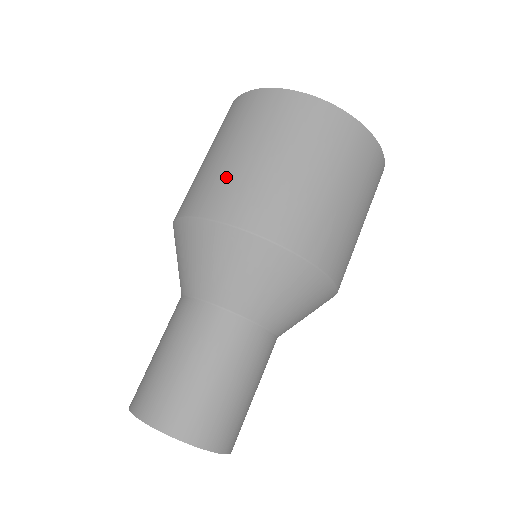
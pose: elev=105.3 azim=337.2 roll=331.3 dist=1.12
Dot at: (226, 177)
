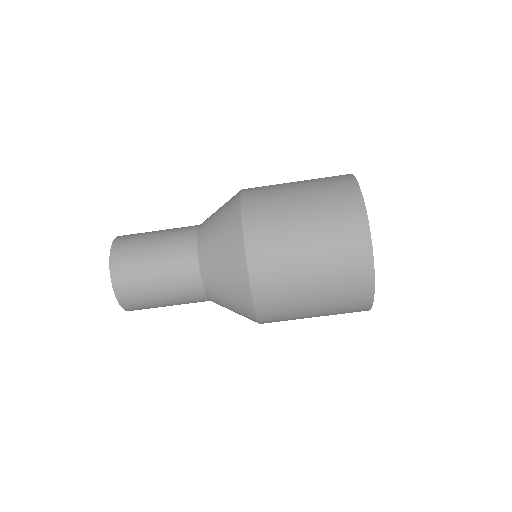
Dot at: (281, 232)
